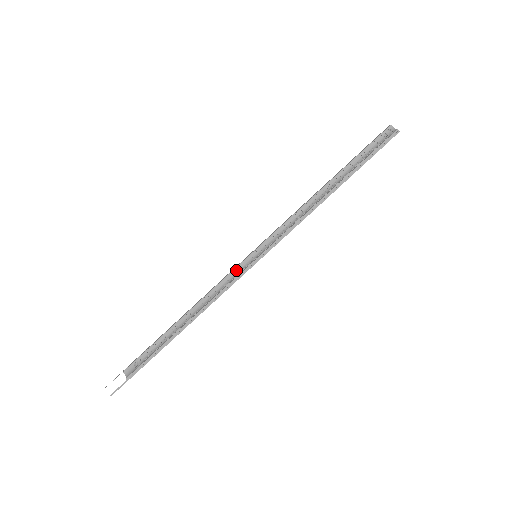
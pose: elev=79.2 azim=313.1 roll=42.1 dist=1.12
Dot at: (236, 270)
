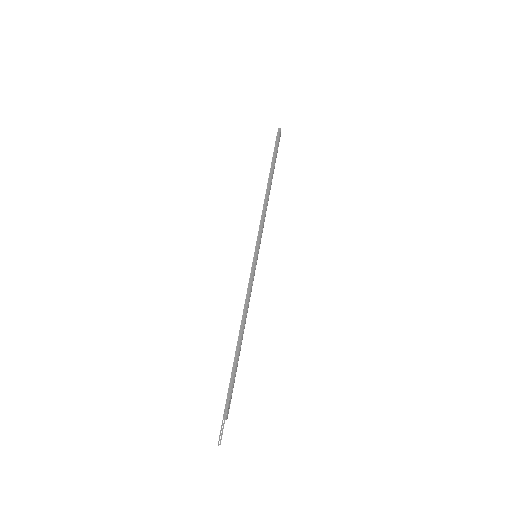
Dot at: occluded
